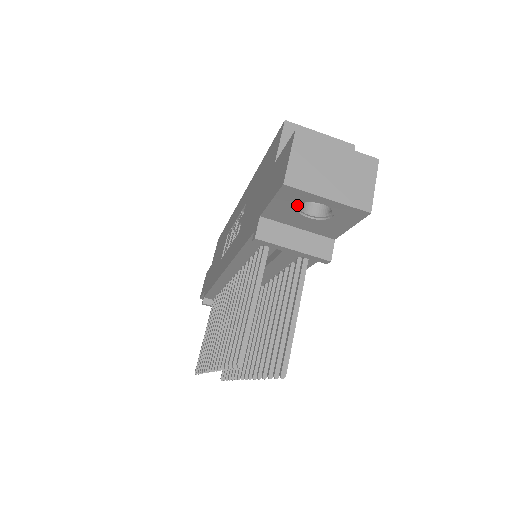
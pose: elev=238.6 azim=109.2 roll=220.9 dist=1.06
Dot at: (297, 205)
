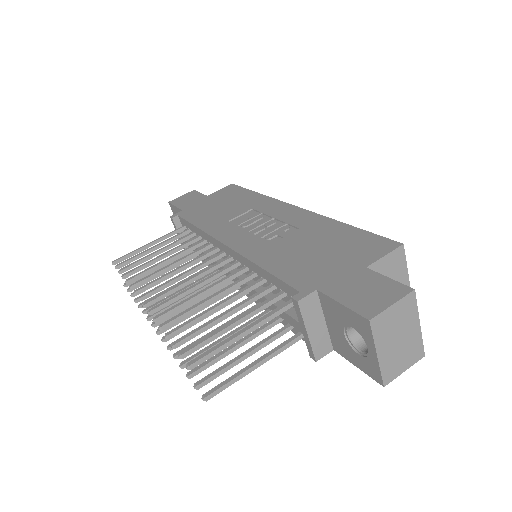
Dot at: (352, 327)
